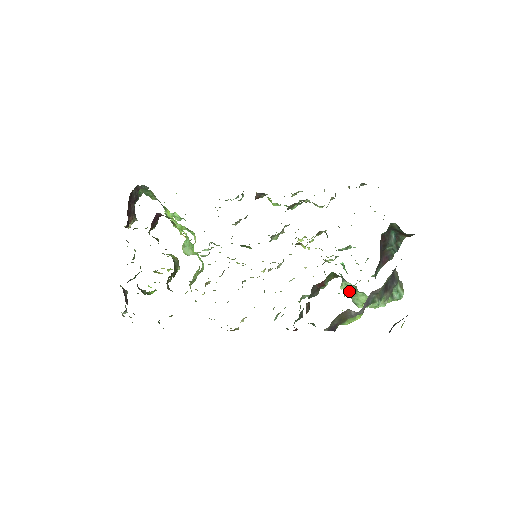
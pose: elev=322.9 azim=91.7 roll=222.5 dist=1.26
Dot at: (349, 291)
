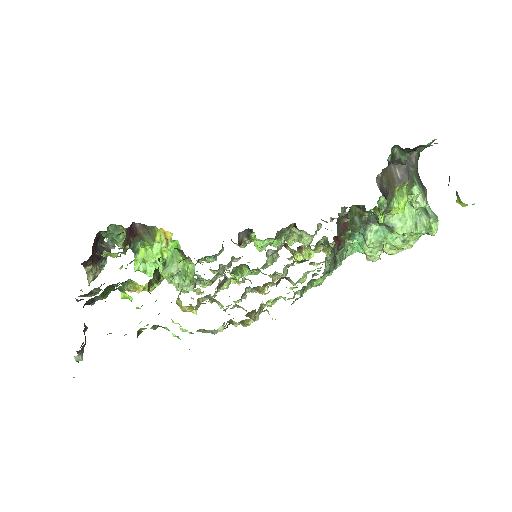
Dot at: (379, 224)
